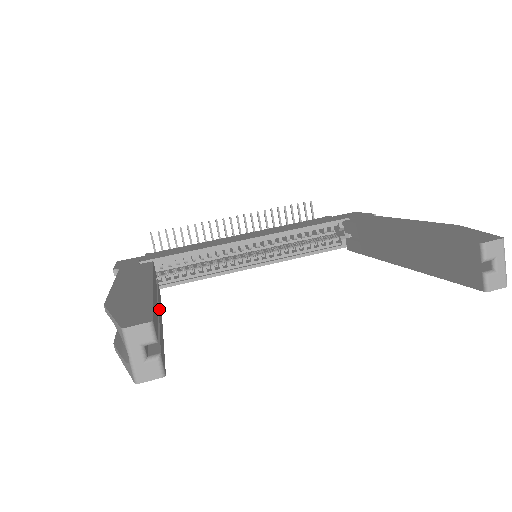
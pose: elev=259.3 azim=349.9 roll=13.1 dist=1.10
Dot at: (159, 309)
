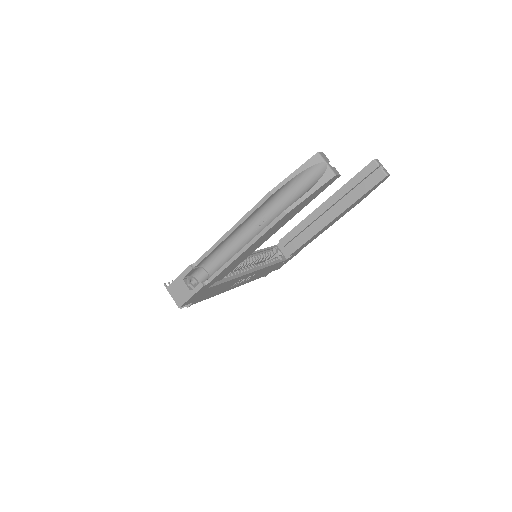
Dot at: occluded
